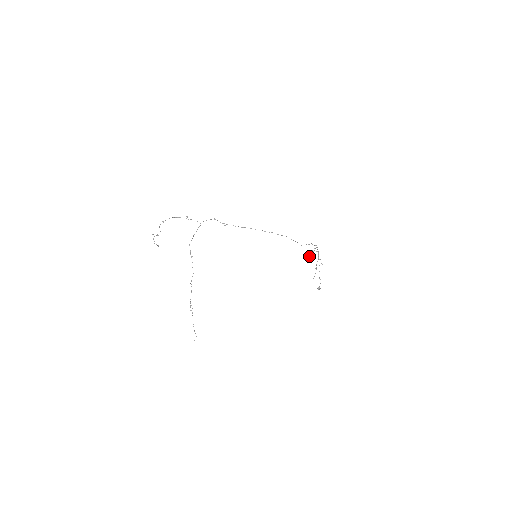
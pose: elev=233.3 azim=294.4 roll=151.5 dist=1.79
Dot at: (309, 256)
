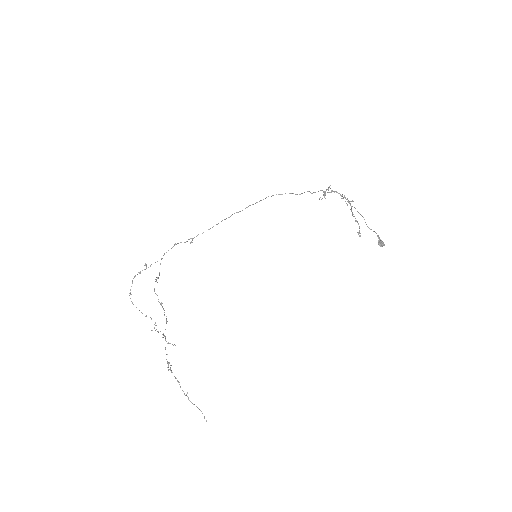
Dot at: occluded
